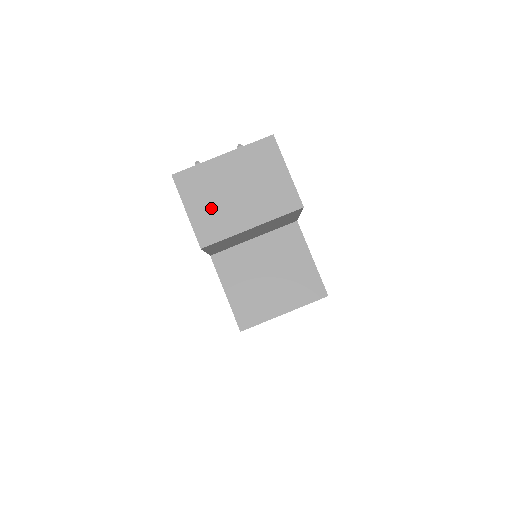
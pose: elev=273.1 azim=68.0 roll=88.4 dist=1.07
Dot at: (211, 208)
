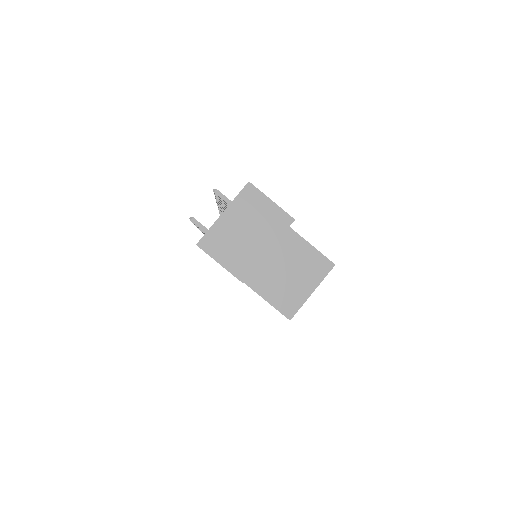
Dot at: (235, 253)
